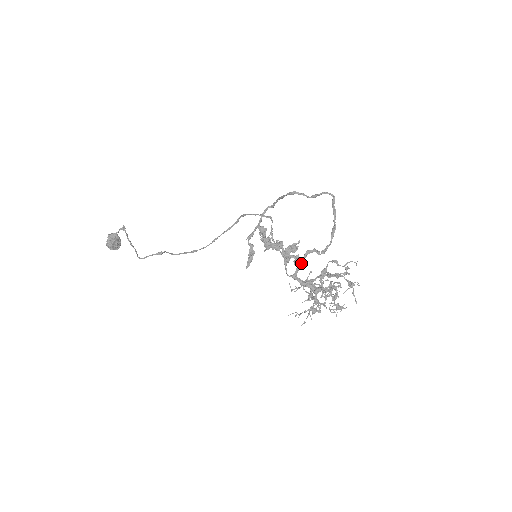
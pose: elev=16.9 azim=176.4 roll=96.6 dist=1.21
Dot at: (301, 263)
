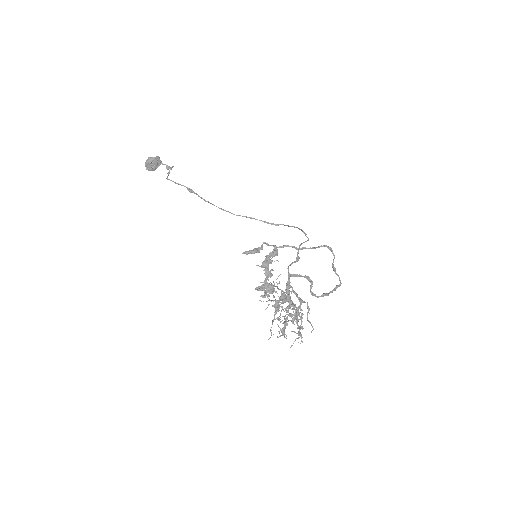
Dot at: (300, 275)
